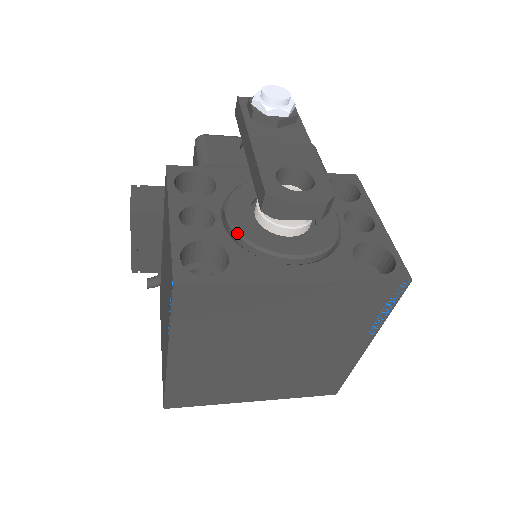
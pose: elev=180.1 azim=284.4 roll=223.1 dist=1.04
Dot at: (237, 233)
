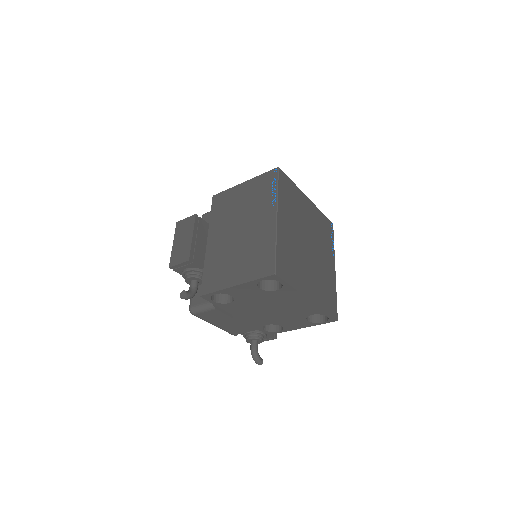
Dot at: occluded
